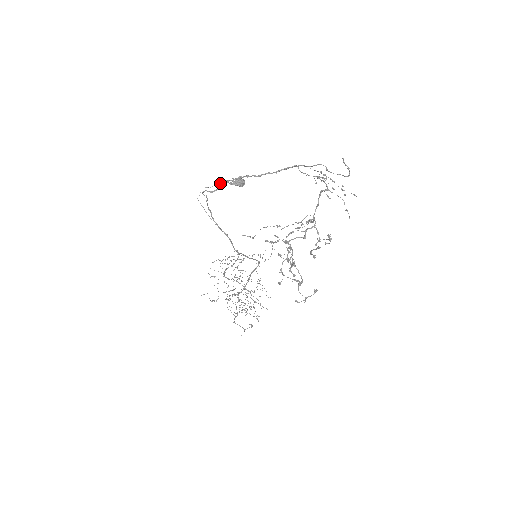
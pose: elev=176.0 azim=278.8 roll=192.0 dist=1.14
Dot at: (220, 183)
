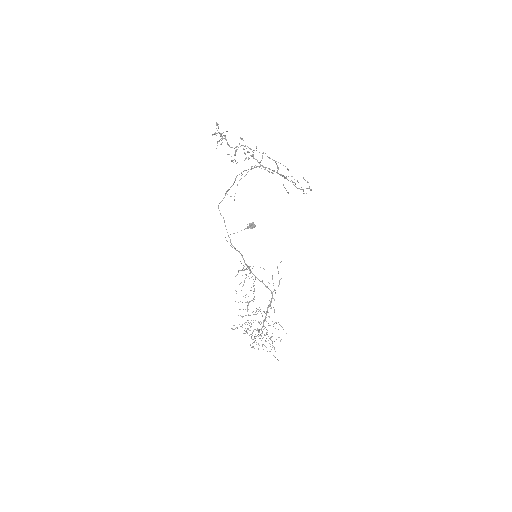
Dot at: (225, 194)
